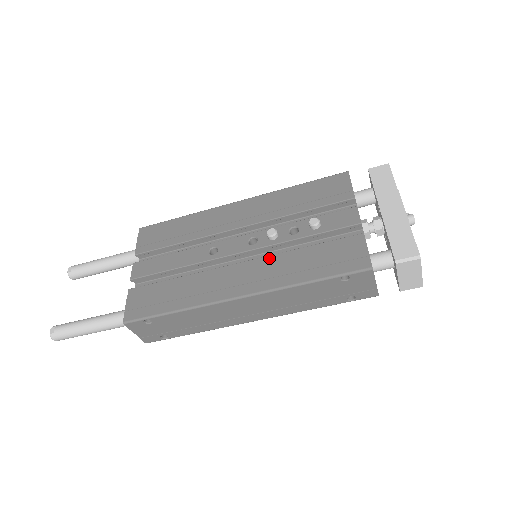
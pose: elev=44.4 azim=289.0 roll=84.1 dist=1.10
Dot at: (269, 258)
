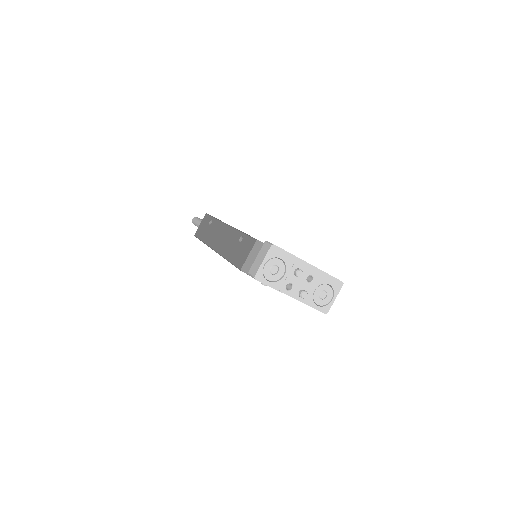
Dot at: occluded
